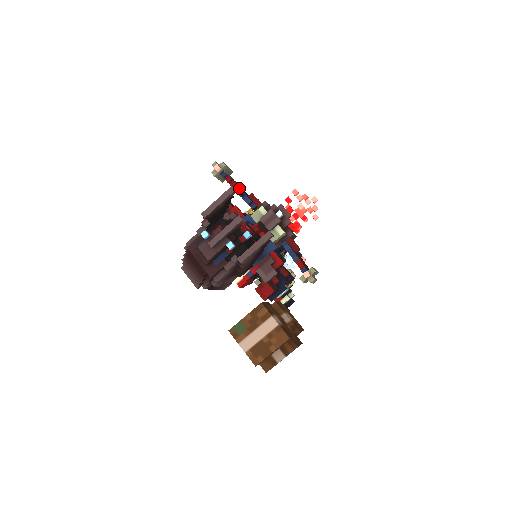
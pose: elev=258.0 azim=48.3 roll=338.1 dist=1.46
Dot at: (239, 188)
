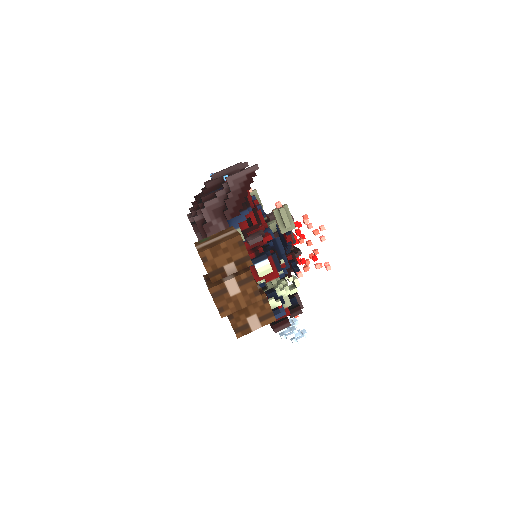
Dot at: occluded
